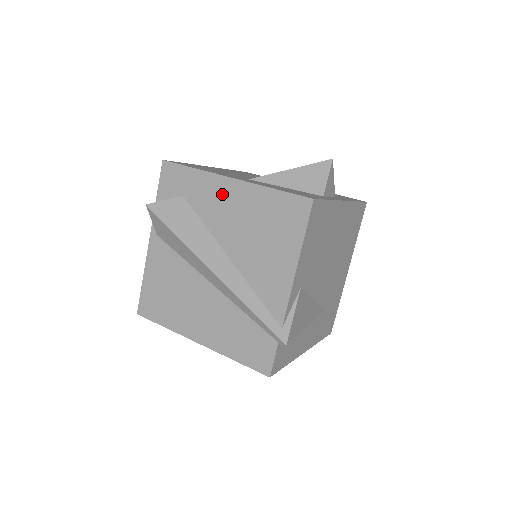
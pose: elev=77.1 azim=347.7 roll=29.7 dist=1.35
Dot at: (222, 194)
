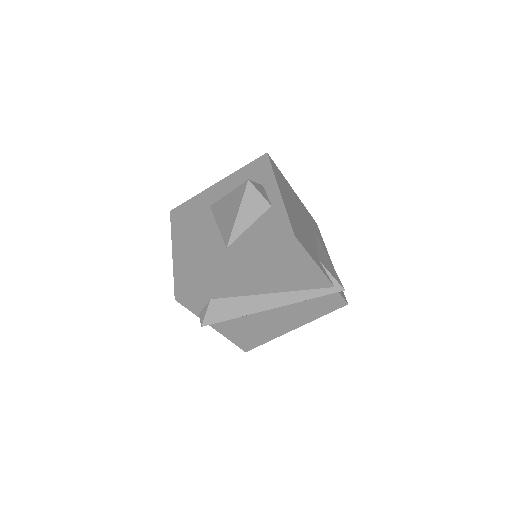
Dot at: (235, 279)
